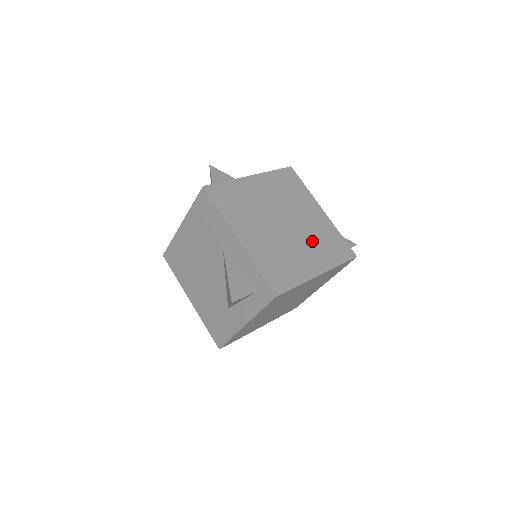
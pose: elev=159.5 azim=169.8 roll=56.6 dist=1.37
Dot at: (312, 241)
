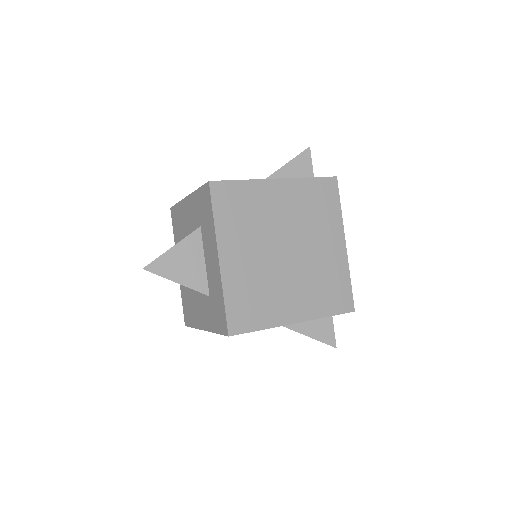
Dot at: (311, 227)
